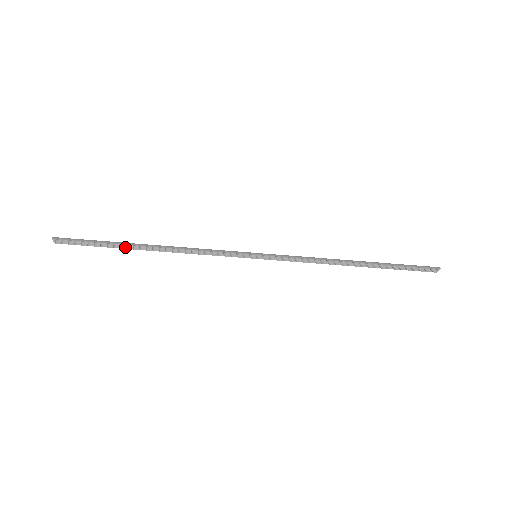
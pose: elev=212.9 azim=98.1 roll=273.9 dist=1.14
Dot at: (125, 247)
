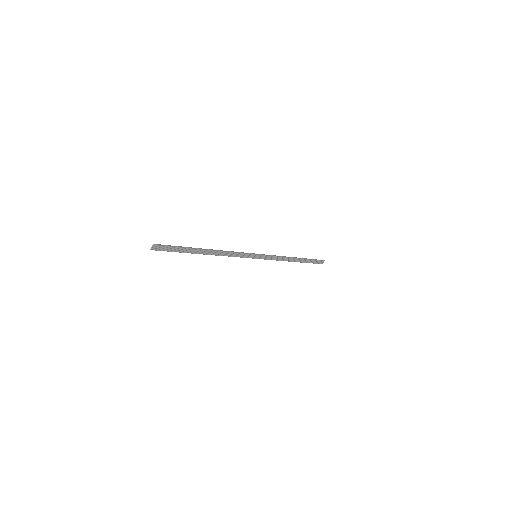
Dot at: (193, 252)
